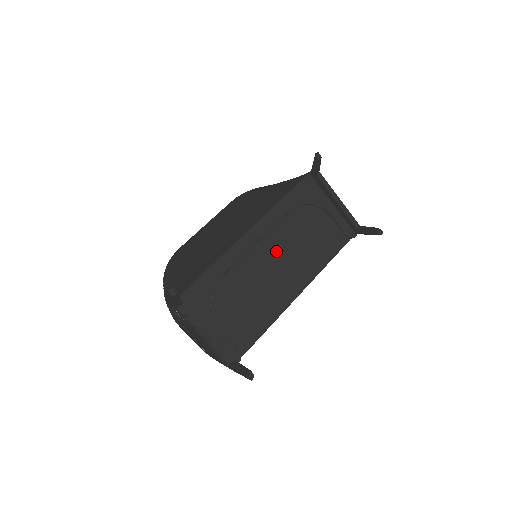
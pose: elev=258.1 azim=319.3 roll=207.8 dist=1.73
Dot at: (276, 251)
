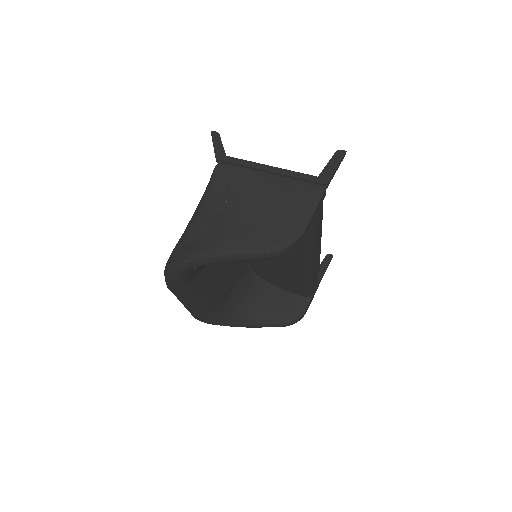
Dot at: occluded
